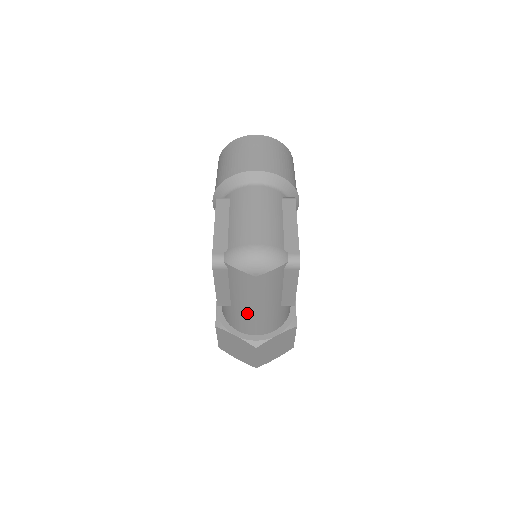
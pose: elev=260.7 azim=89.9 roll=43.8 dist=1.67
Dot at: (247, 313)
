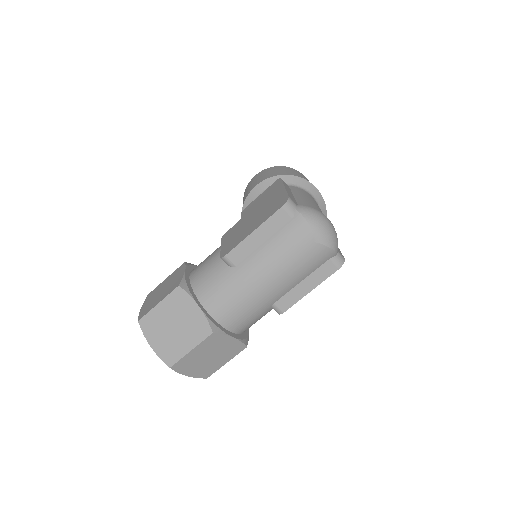
Dot at: (248, 283)
